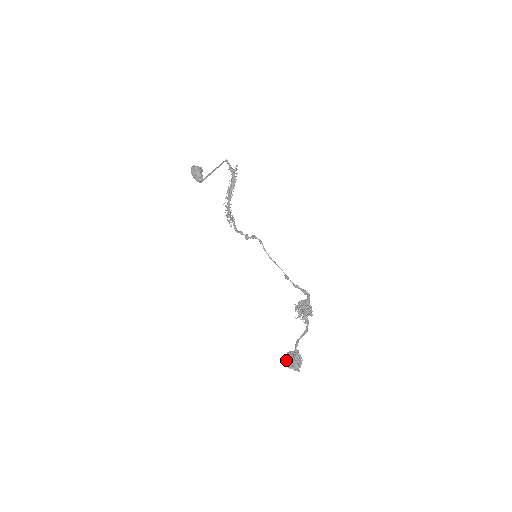
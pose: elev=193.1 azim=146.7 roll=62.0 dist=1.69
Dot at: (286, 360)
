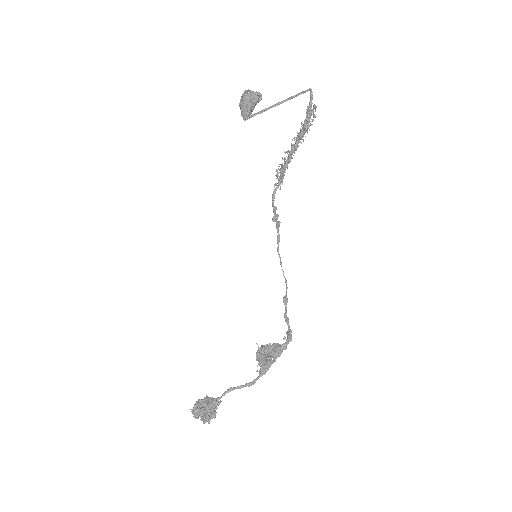
Dot at: (194, 405)
